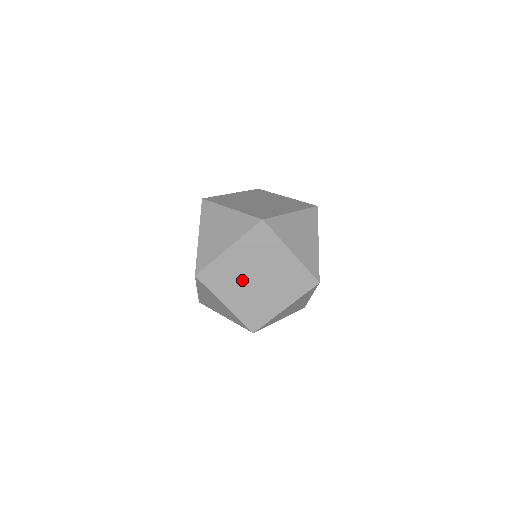
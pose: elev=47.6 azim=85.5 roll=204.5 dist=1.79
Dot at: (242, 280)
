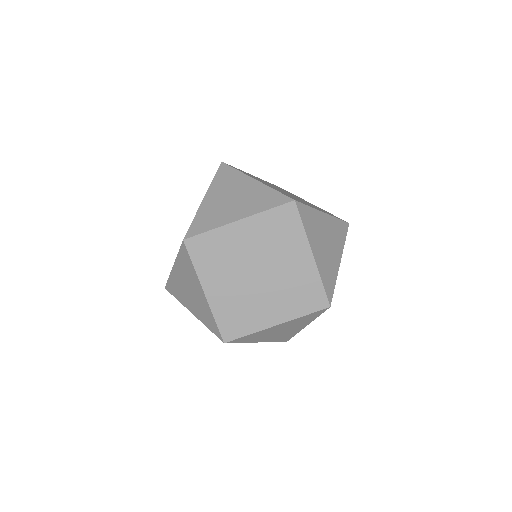
Dot at: (239, 268)
